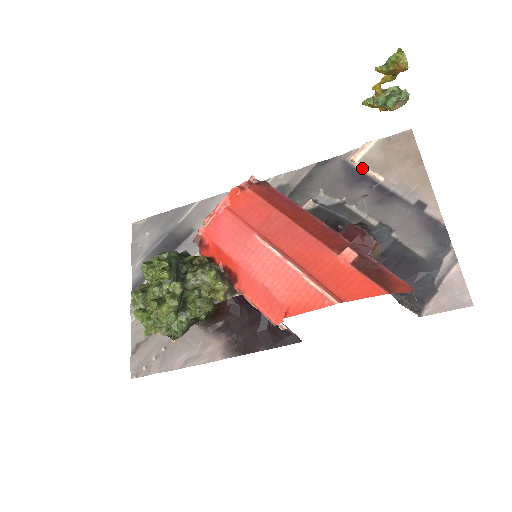
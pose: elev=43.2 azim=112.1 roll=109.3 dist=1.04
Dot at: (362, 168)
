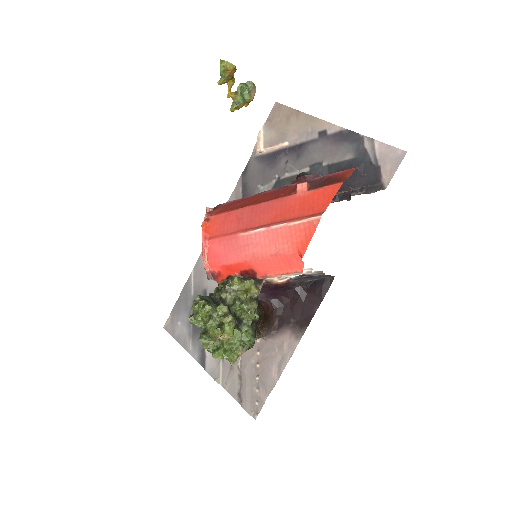
Dot at: (270, 150)
